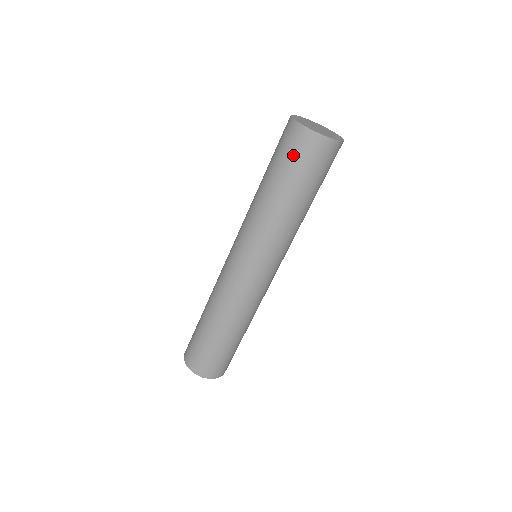
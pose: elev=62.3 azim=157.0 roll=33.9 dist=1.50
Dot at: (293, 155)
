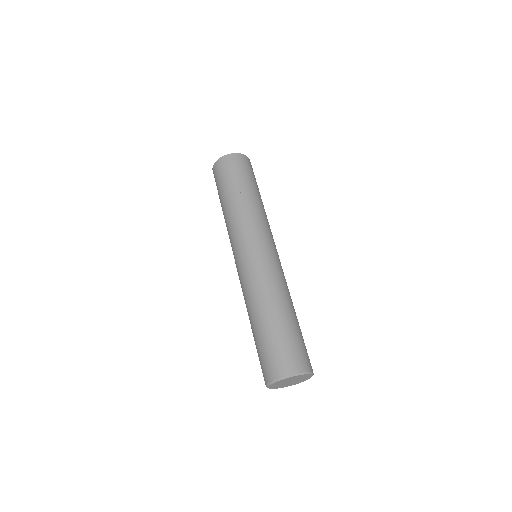
Dot at: (238, 169)
